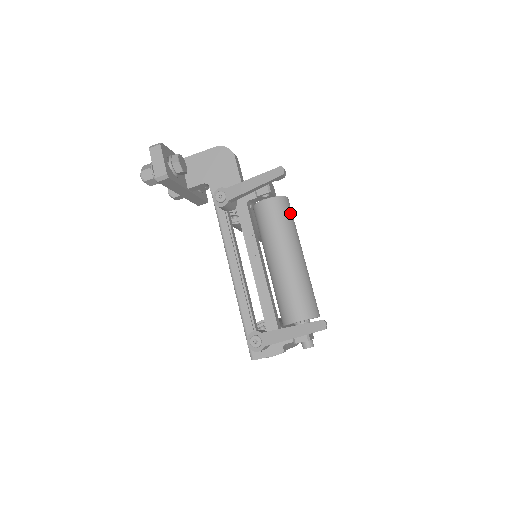
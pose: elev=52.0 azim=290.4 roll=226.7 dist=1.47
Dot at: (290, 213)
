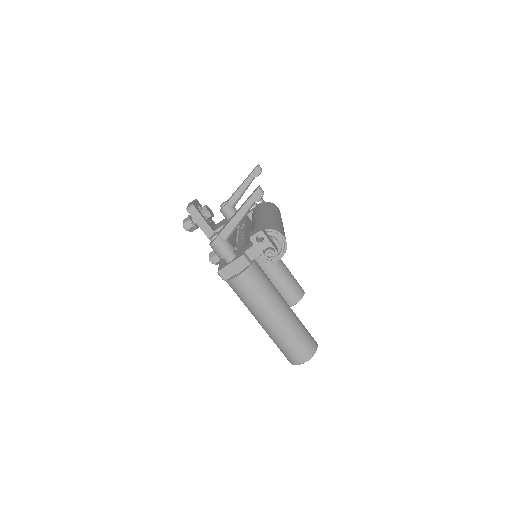
Dot at: (275, 208)
